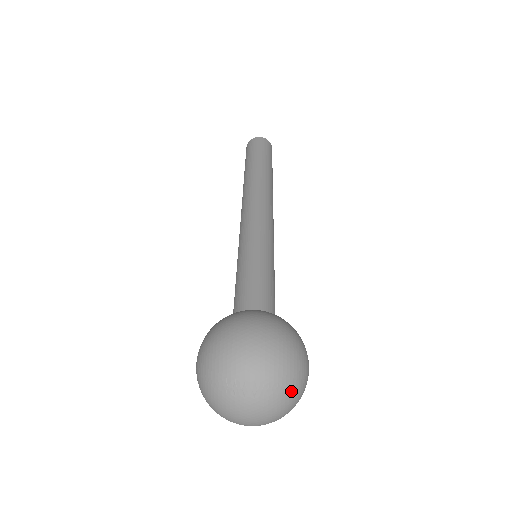
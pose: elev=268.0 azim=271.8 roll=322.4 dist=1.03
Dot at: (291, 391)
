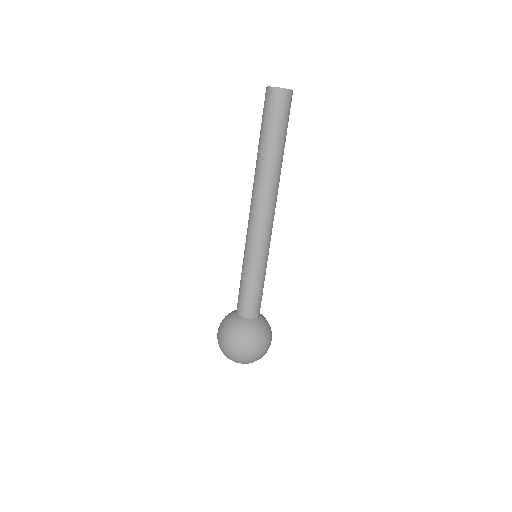
Dot at: occluded
